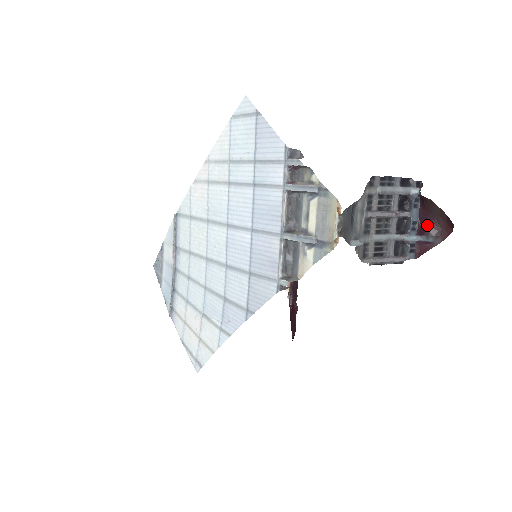
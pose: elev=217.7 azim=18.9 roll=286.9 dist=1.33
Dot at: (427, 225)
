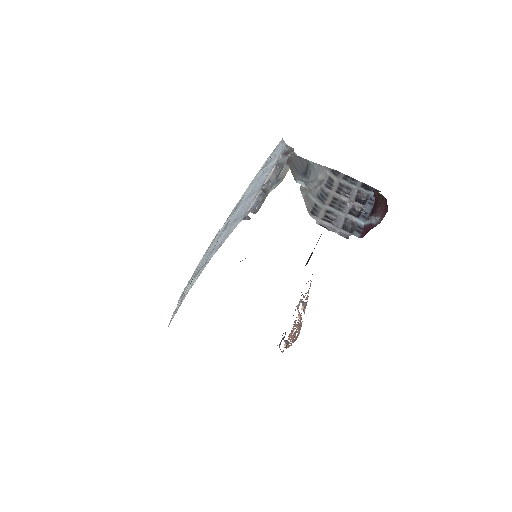
Dot at: (374, 212)
